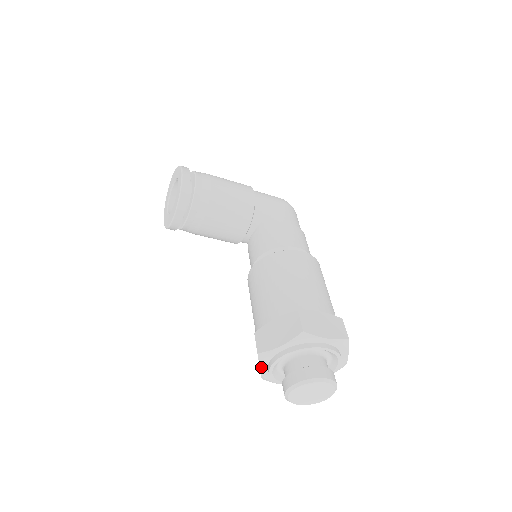
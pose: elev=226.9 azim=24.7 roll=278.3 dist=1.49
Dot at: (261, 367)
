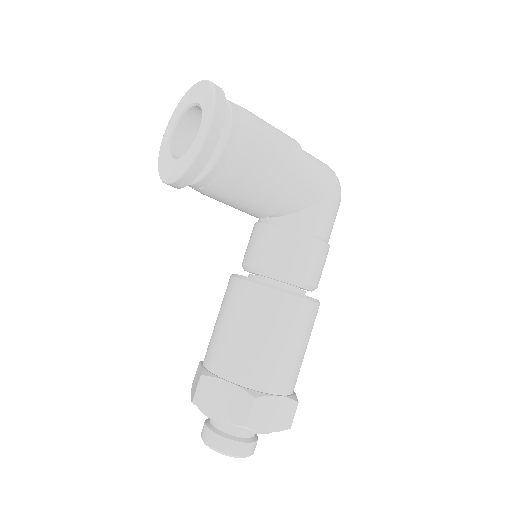
Dot at: occluded
